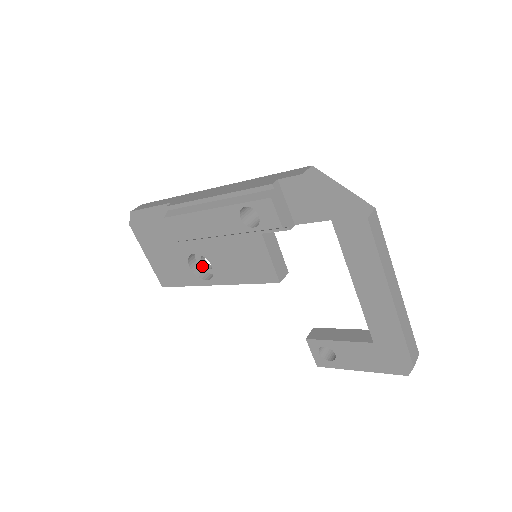
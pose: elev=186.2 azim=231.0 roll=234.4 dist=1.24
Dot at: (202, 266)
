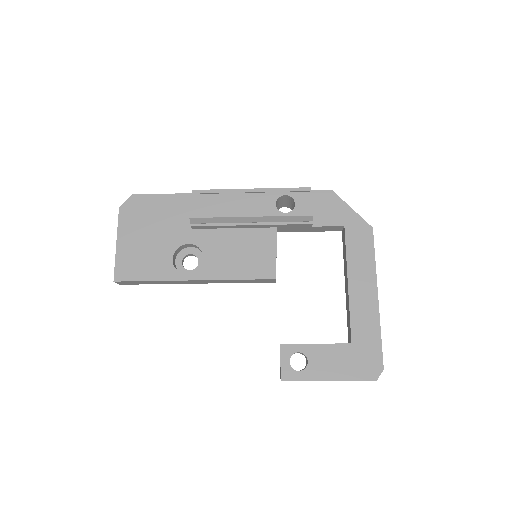
Dot at: (180, 267)
